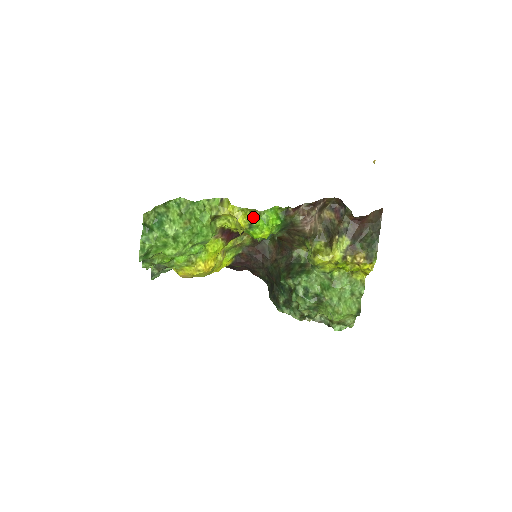
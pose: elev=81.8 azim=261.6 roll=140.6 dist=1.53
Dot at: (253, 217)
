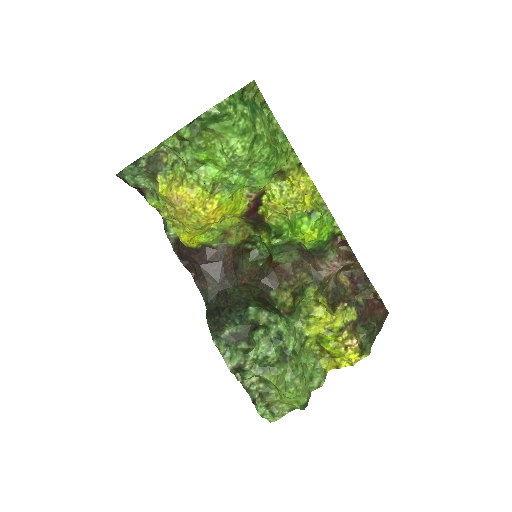
Dot at: (318, 208)
